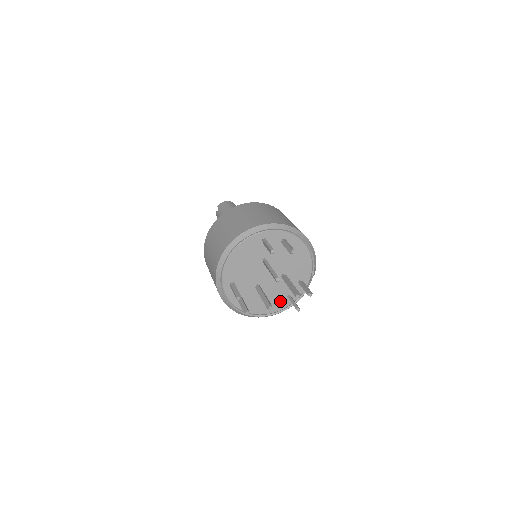
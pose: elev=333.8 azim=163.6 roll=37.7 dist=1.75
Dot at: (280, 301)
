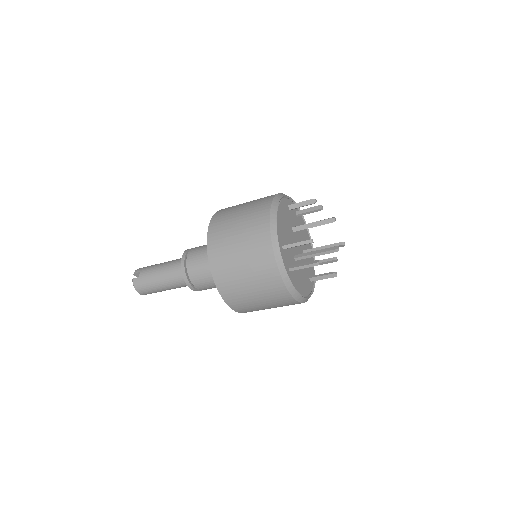
Dot at: (307, 283)
